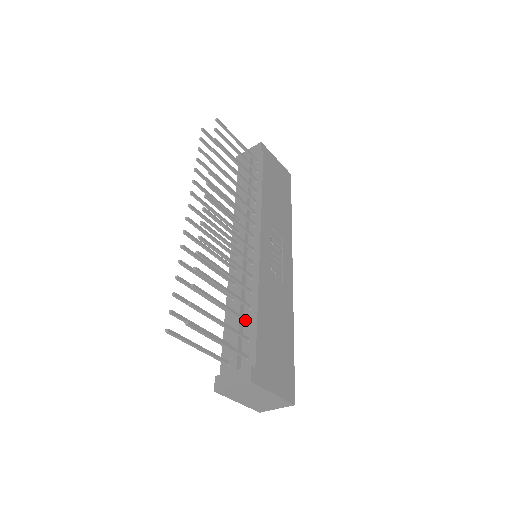
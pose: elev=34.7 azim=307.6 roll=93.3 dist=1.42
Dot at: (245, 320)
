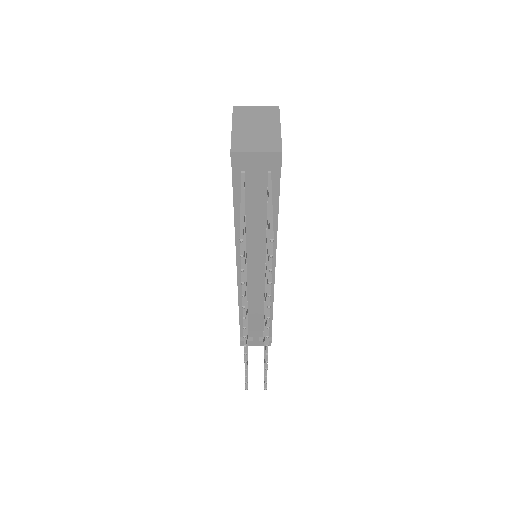
Dot at: occluded
